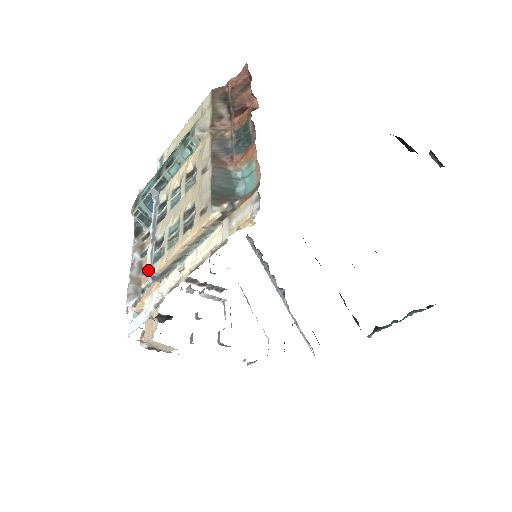
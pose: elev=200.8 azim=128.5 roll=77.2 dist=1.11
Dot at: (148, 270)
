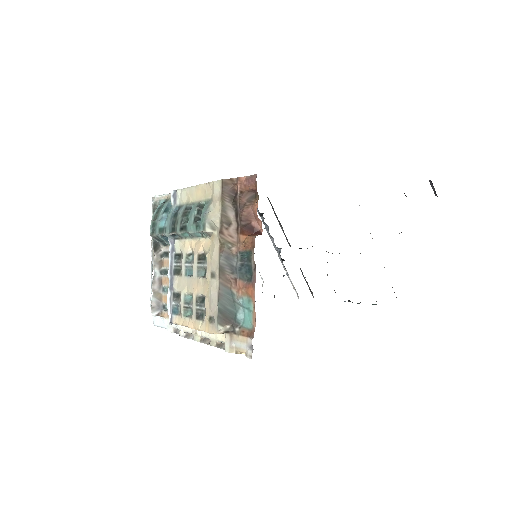
Dot at: occluded
